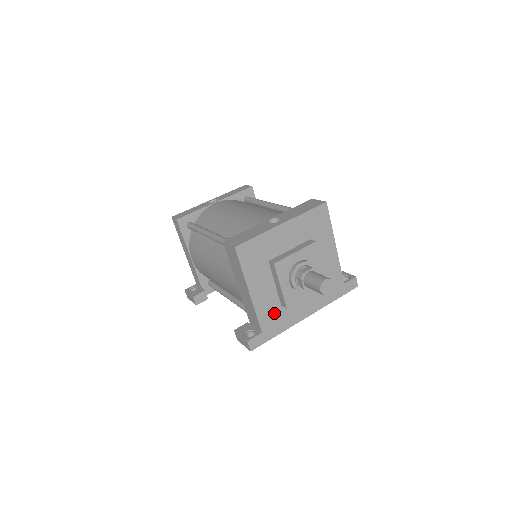
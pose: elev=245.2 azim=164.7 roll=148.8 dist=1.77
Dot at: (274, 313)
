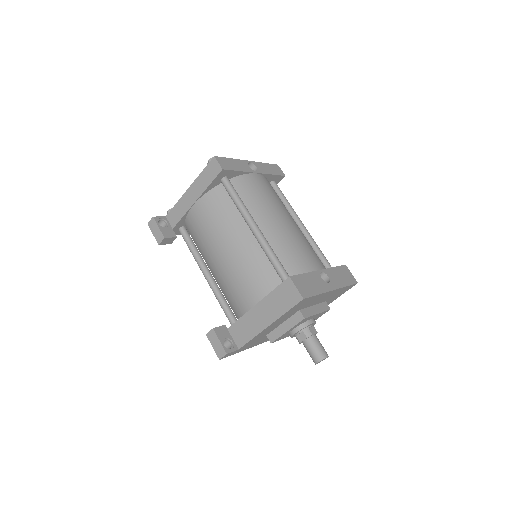
Dot at: (258, 339)
